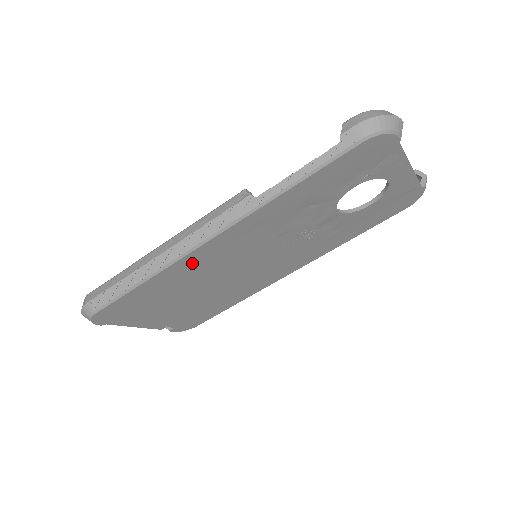
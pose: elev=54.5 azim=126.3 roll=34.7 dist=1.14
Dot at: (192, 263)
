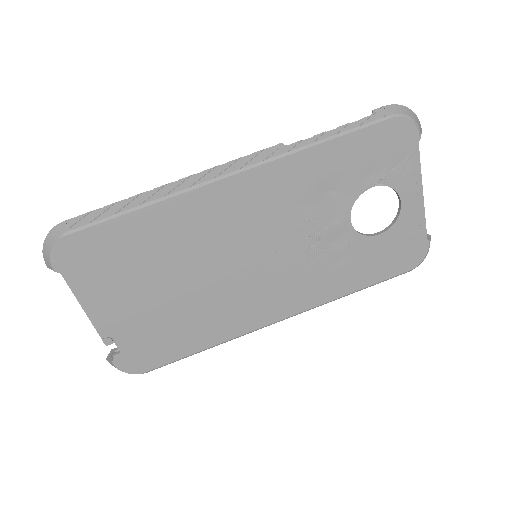
Dot at: (198, 209)
